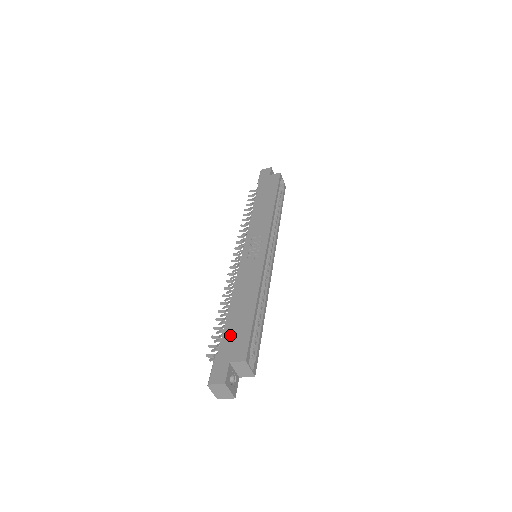
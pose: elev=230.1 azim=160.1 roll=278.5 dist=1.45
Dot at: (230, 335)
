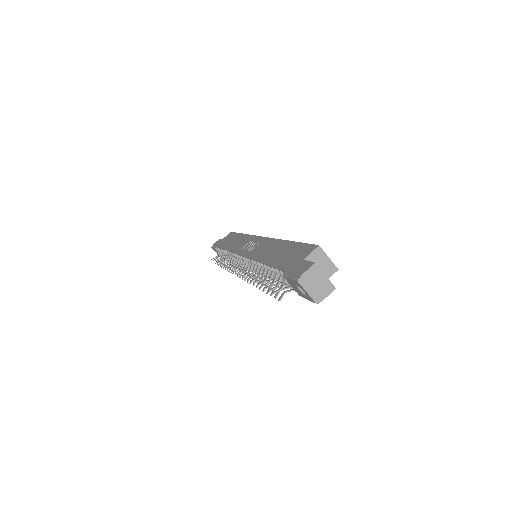
Dot at: (284, 260)
